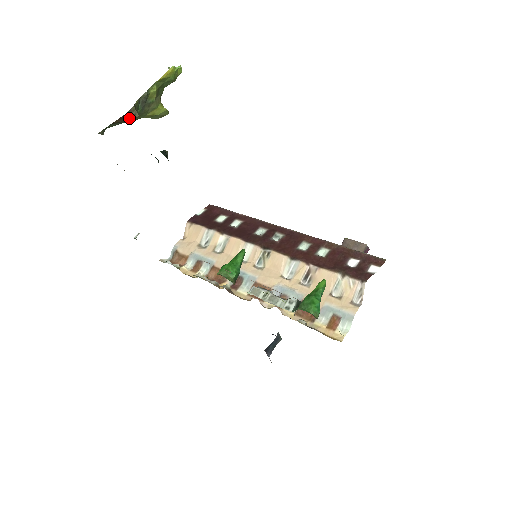
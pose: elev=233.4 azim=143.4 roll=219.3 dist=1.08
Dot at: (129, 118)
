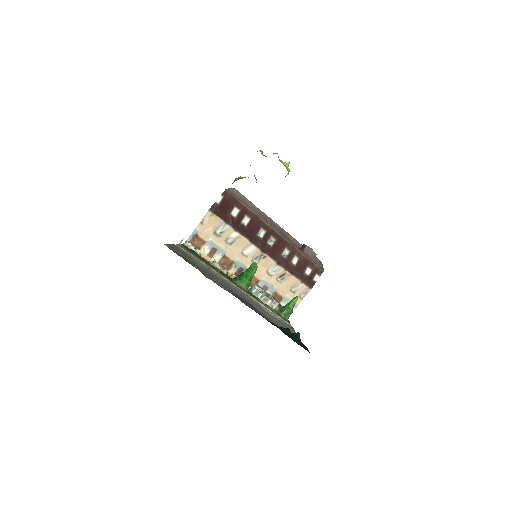
Dot at: occluded
